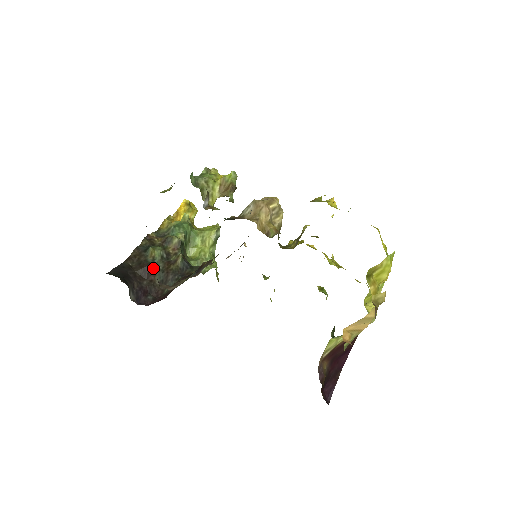
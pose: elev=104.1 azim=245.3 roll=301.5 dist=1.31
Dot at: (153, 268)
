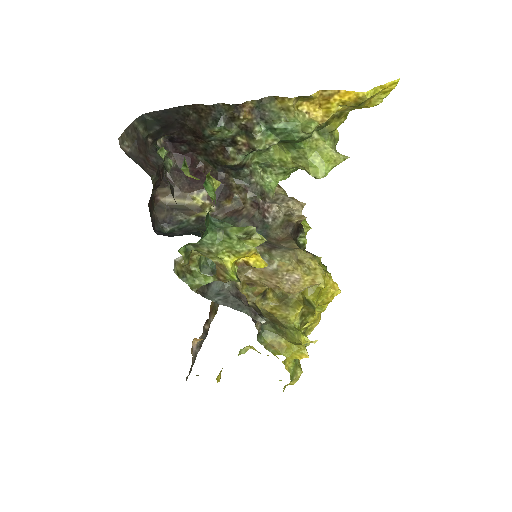
Dot at: (204, 139)
